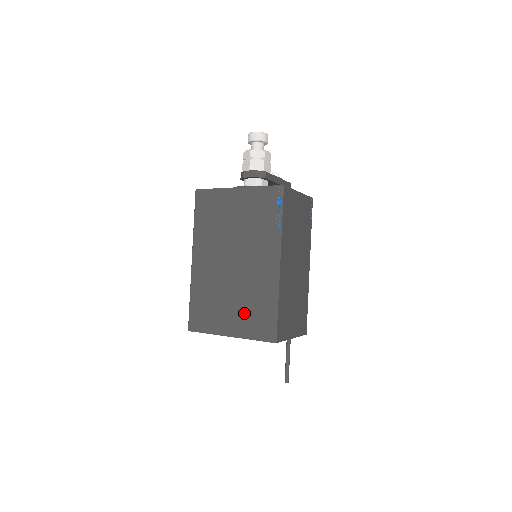
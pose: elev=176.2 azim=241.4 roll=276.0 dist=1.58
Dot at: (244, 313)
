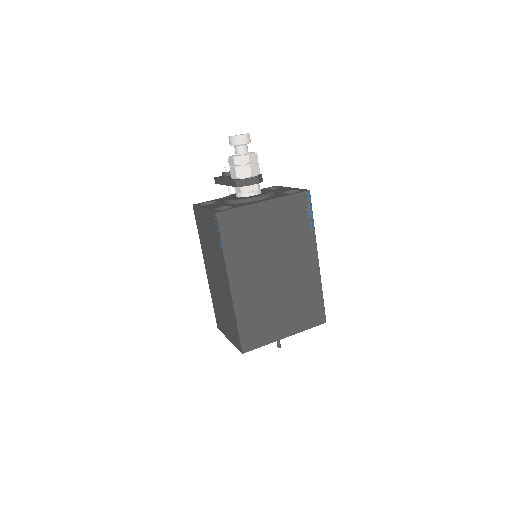
Dot at: (296, 312)
